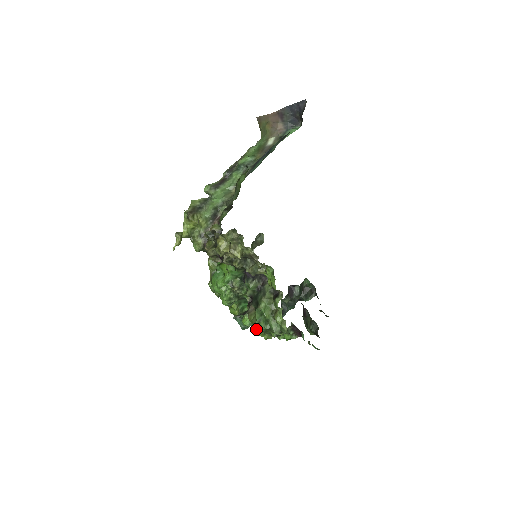
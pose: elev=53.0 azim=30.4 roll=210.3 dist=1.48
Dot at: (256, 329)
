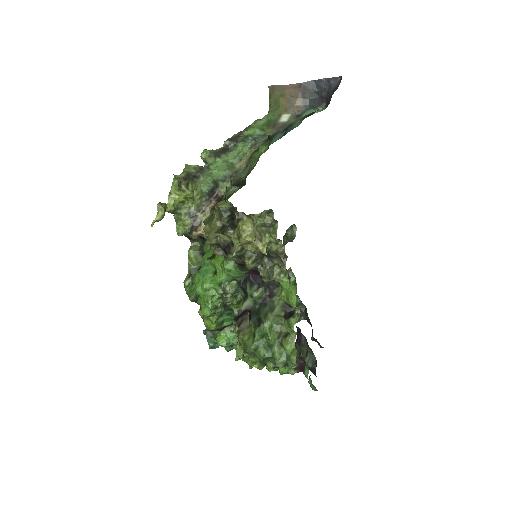
Dot at: (247, 354)
